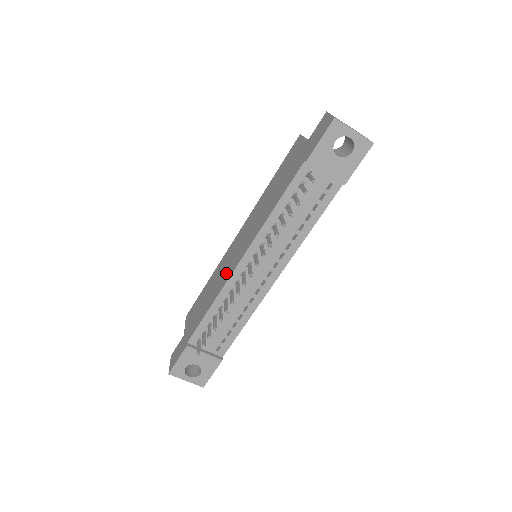
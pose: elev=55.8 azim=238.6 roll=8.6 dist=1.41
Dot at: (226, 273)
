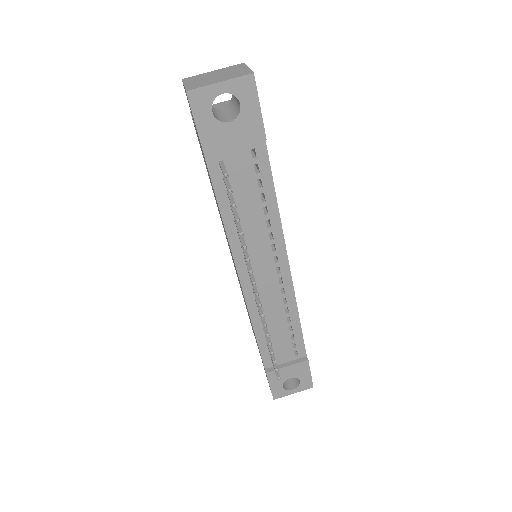
Dot at: occluded
